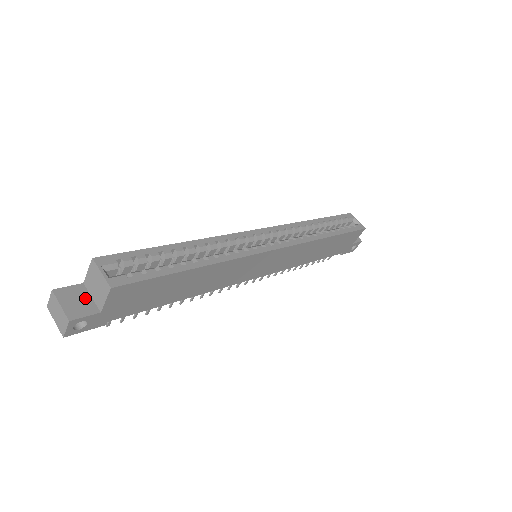
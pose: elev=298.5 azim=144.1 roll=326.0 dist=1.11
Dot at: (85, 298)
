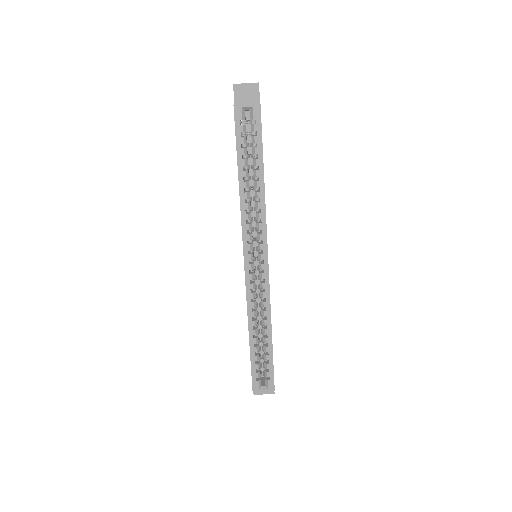
Dot at: occluded
